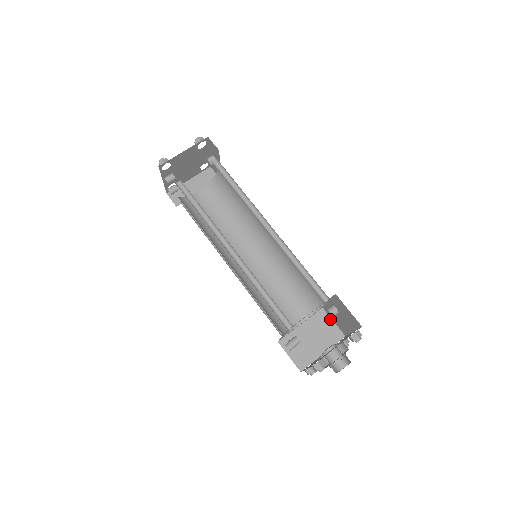
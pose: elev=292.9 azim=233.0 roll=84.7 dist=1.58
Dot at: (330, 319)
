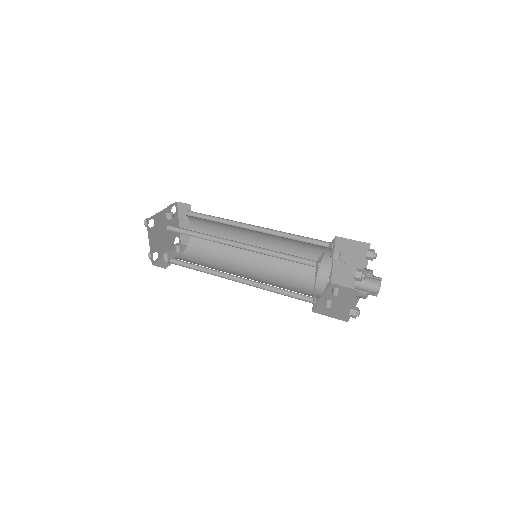
Dot at: (348, 240)
